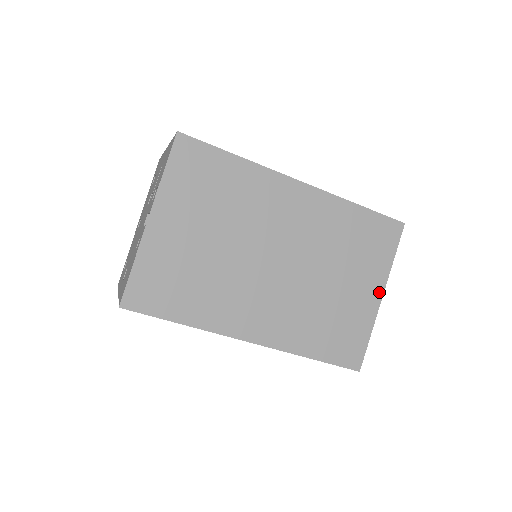
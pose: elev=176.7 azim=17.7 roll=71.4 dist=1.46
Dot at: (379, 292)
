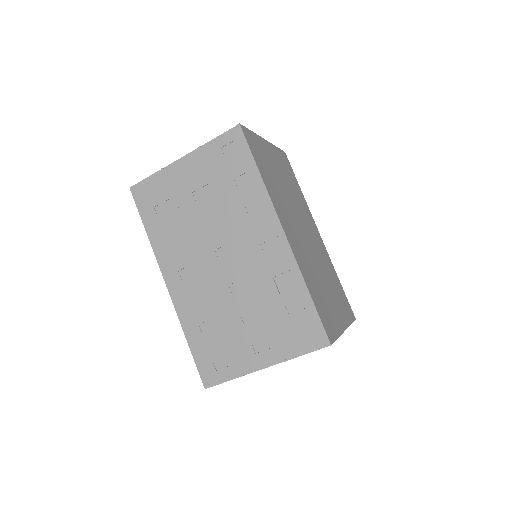
Dot at: (344, 325)
